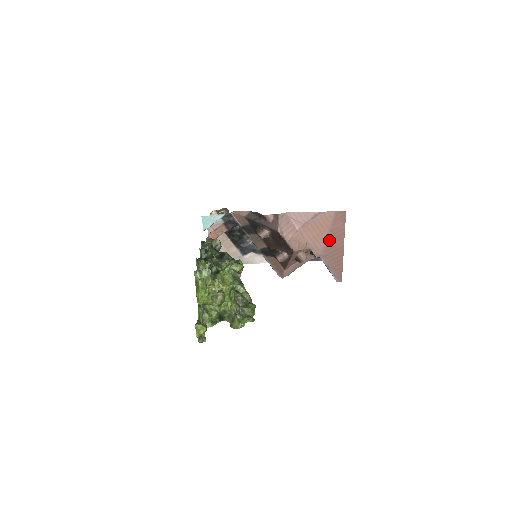
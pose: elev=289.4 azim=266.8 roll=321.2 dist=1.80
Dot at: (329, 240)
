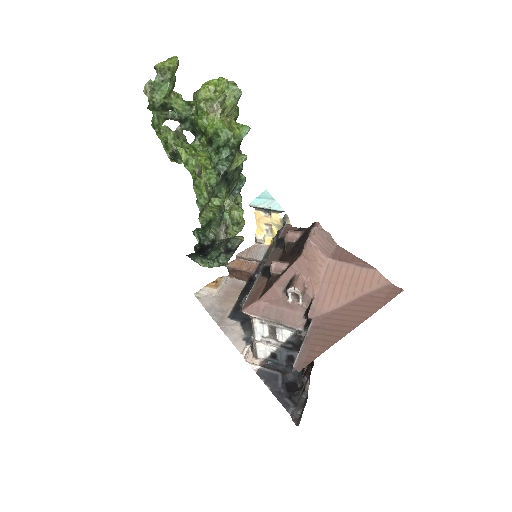
Dot at: (346, 309)
